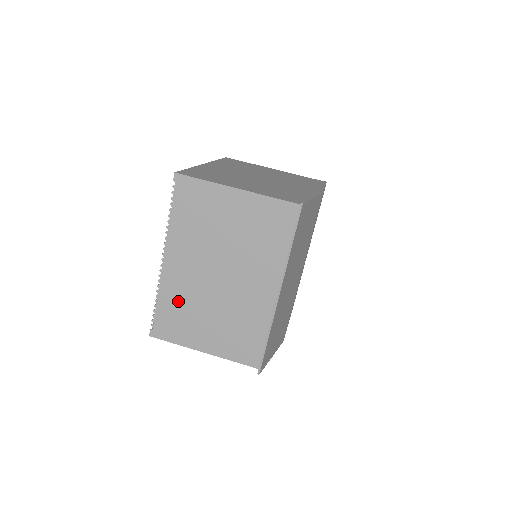
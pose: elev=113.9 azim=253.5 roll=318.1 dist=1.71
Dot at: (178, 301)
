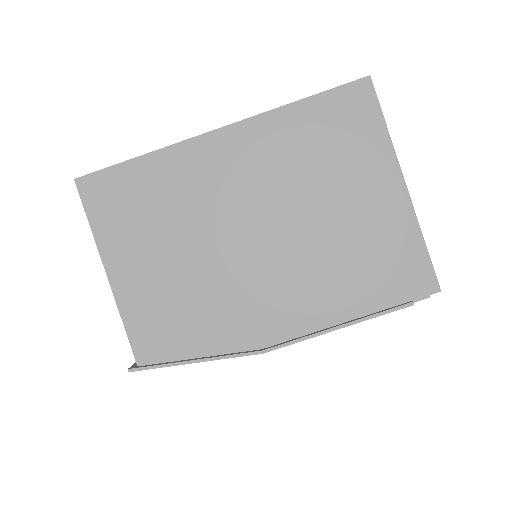
Dot at: occluded
